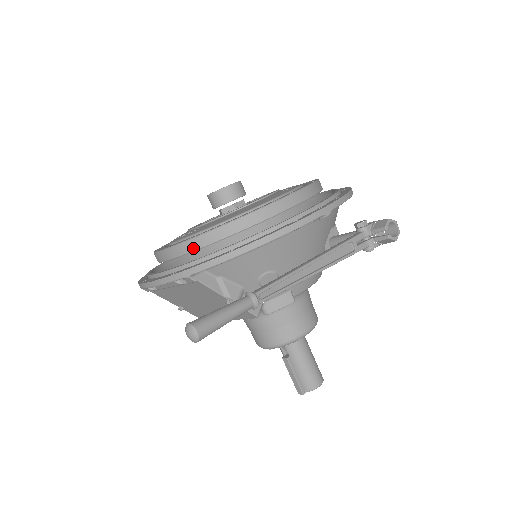
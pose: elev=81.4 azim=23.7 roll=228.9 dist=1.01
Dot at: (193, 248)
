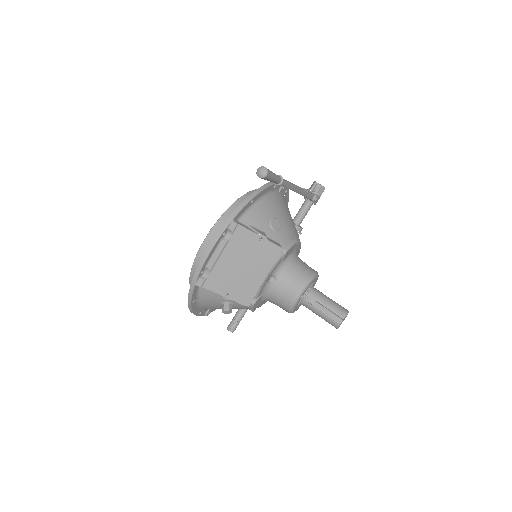
Dot at: (223, 222)
